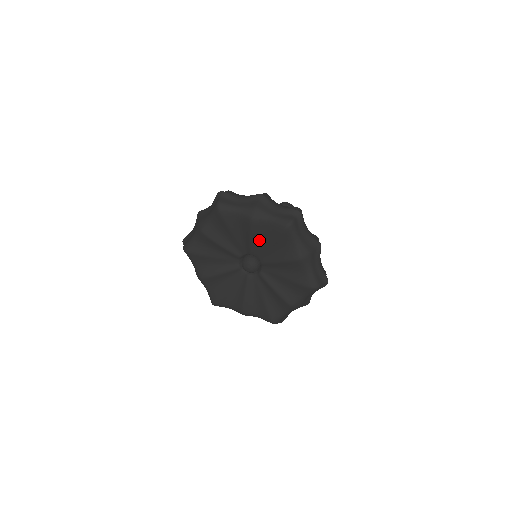
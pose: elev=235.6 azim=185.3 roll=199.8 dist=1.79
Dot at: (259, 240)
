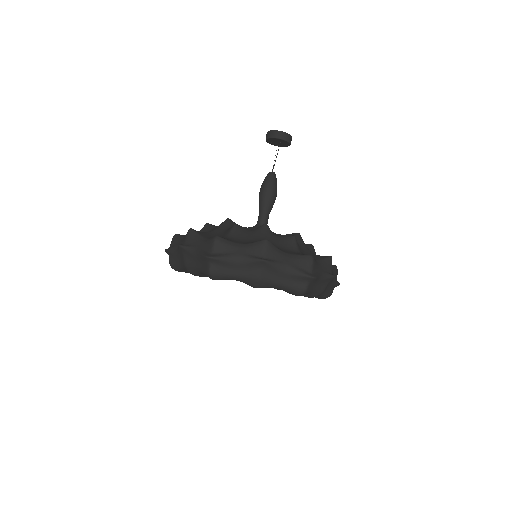
Dot at: occluded
